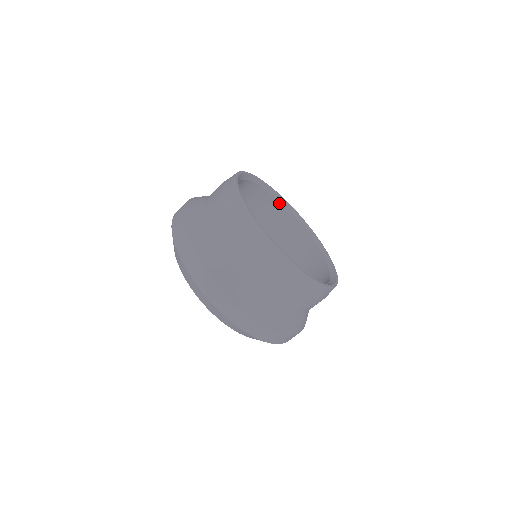
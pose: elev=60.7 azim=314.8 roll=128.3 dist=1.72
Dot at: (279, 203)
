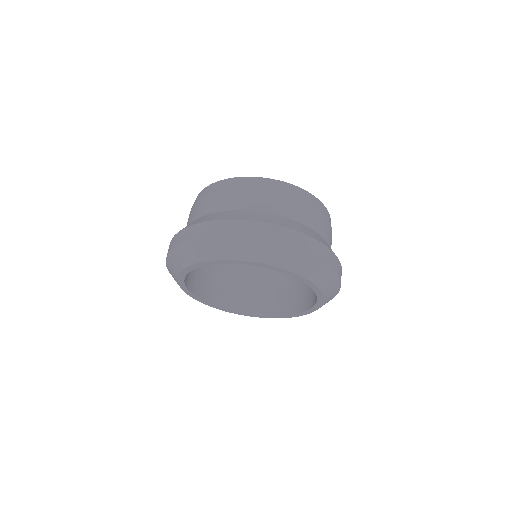
Dot at: occluded
